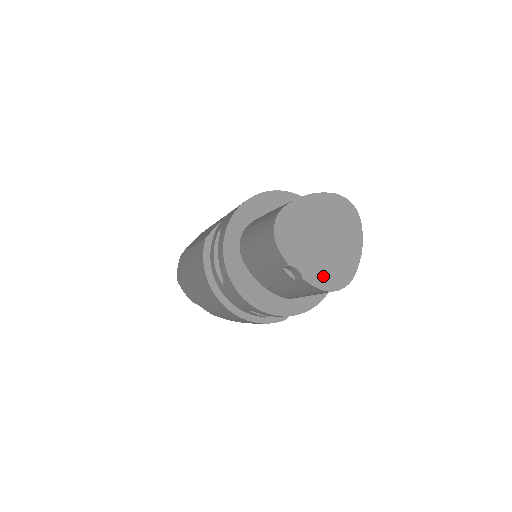
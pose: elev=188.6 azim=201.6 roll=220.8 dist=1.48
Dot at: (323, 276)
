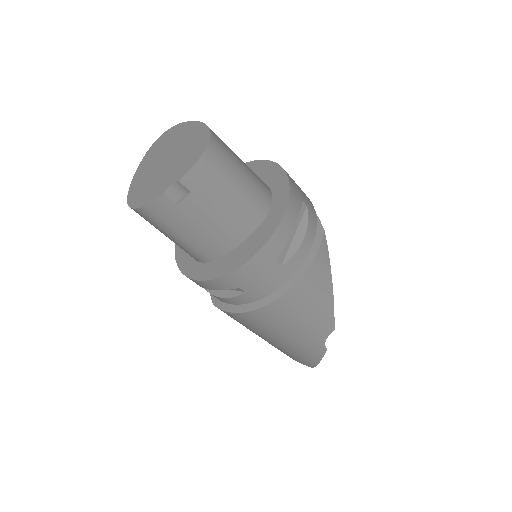
Dot at: (189, 160)
